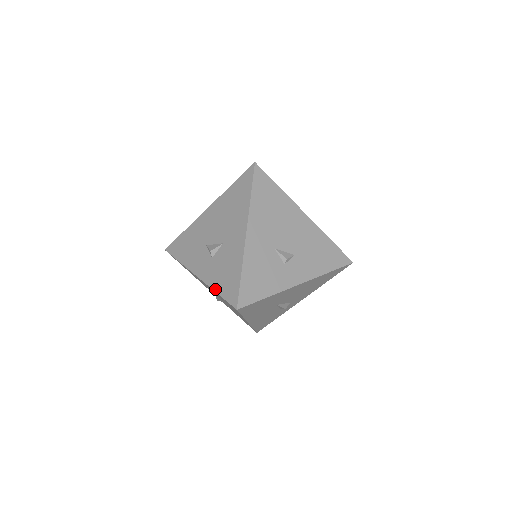
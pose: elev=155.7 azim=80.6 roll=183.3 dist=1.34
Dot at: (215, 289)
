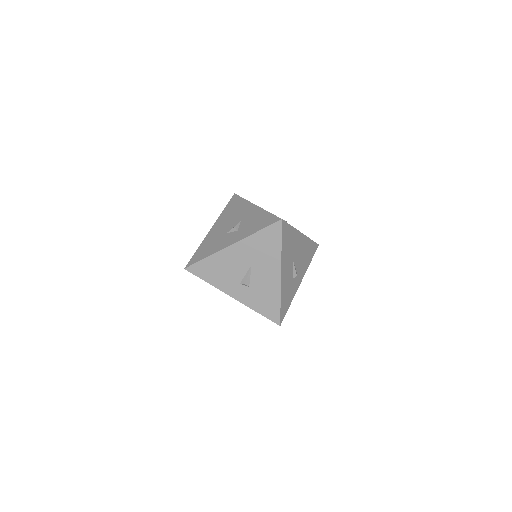
Dot at: (254, 232)
